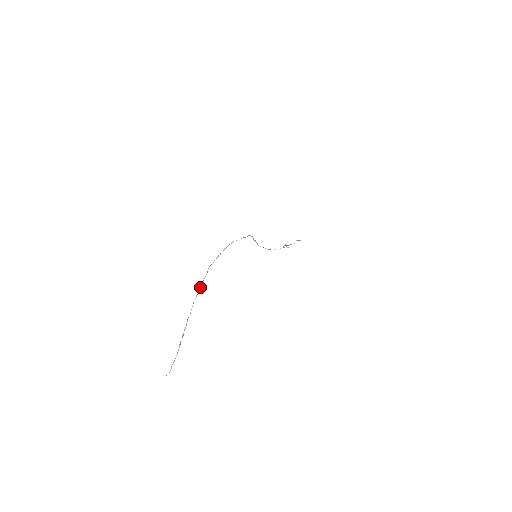
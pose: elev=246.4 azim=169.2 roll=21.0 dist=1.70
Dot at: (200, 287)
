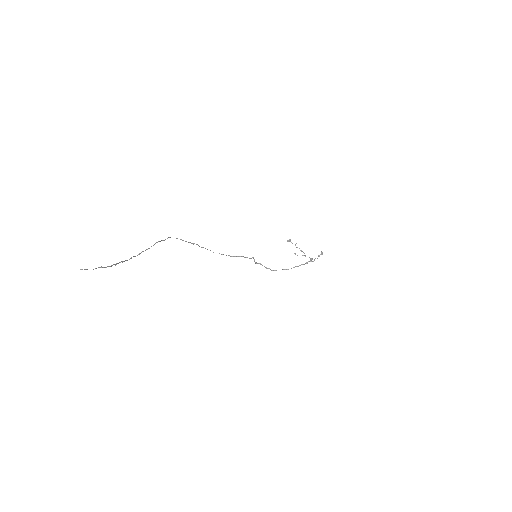
Dot at: (157, 242)
